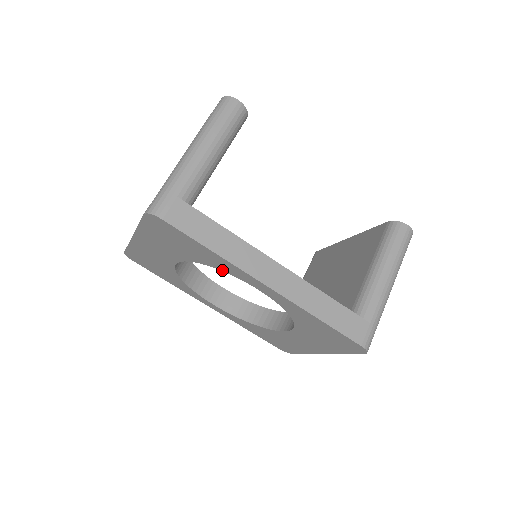
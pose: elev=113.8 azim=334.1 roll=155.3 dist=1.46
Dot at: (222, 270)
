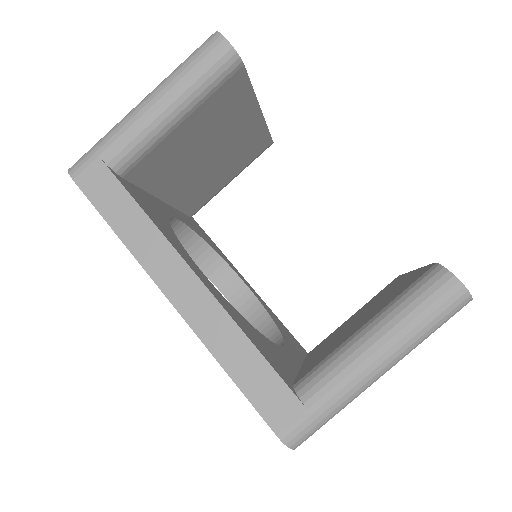
Dot at: occluded
